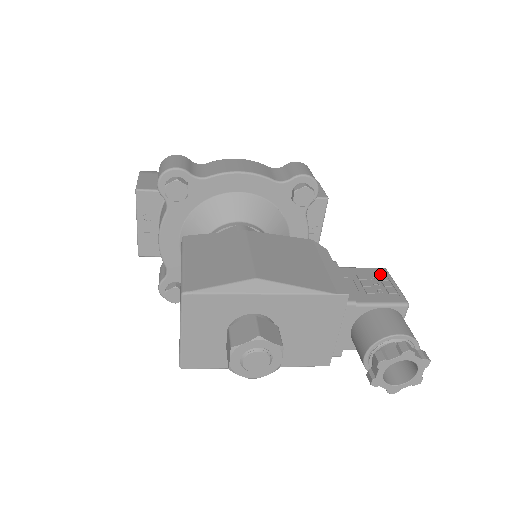
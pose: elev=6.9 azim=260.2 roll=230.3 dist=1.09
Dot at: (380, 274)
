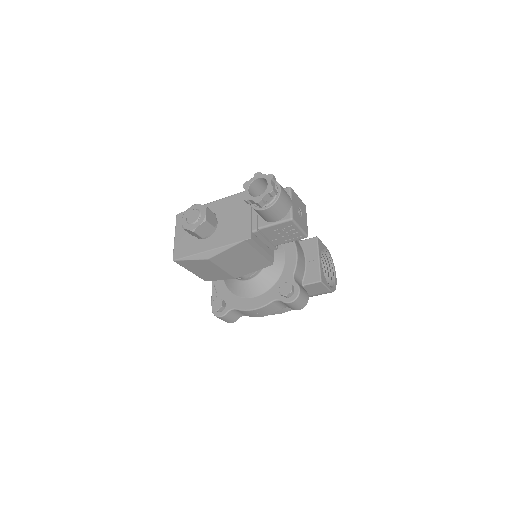
Dot at: occluded
